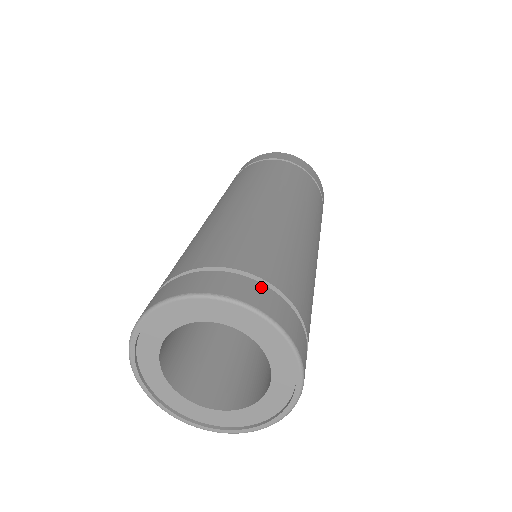
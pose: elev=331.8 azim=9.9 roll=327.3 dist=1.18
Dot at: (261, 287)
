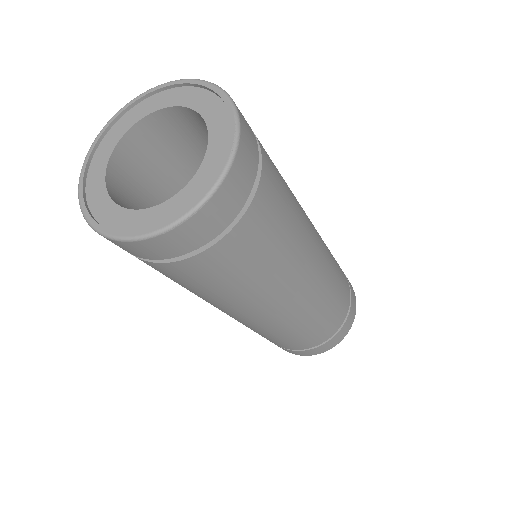
Dot at: occluded
